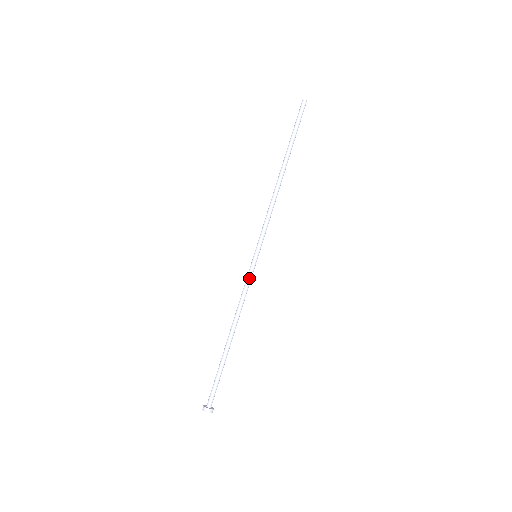
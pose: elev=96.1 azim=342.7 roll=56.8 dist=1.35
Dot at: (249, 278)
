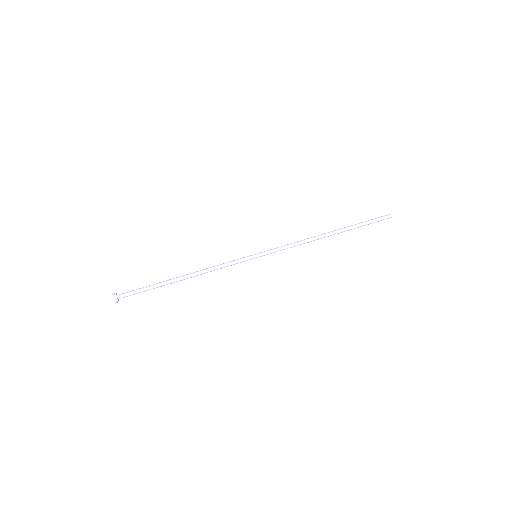
Dot at: (236, 261)
